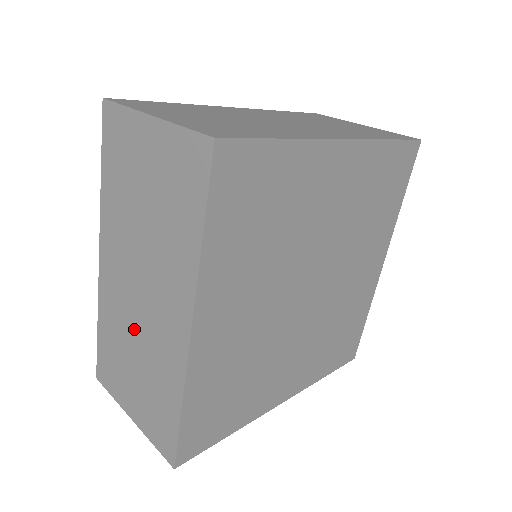
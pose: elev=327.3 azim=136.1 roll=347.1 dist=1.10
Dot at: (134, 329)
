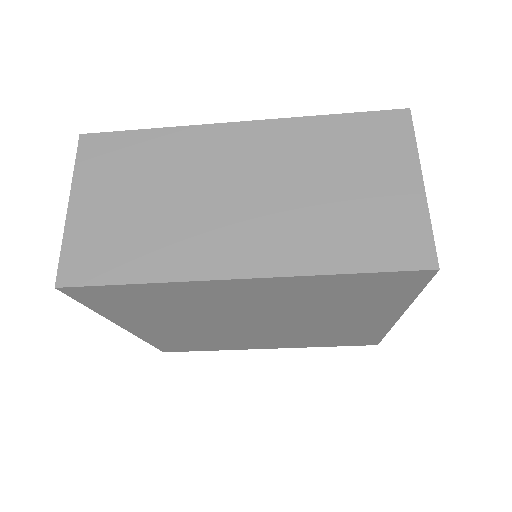
Dot at: occluded
